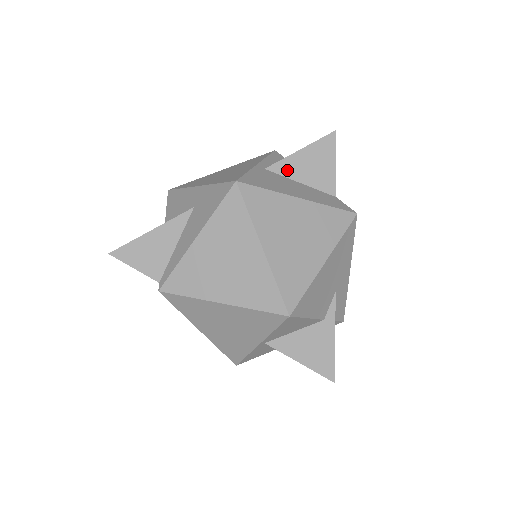
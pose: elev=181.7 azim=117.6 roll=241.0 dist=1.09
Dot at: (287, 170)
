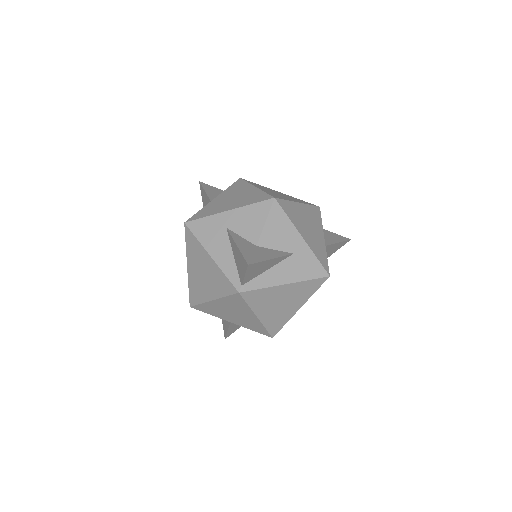
Dot at: (326, 250)
